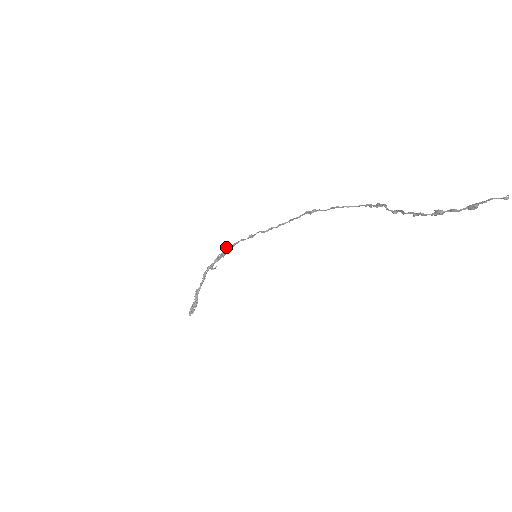
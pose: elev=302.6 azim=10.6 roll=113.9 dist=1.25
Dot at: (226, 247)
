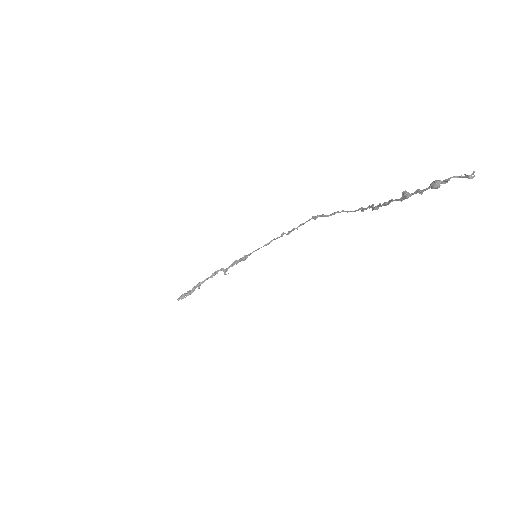
Dot at: (245, 255)
